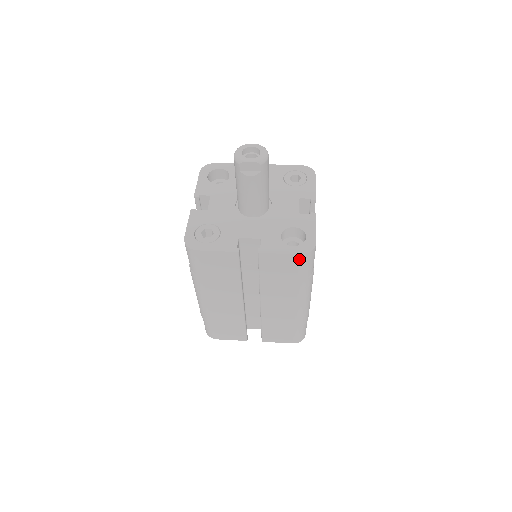
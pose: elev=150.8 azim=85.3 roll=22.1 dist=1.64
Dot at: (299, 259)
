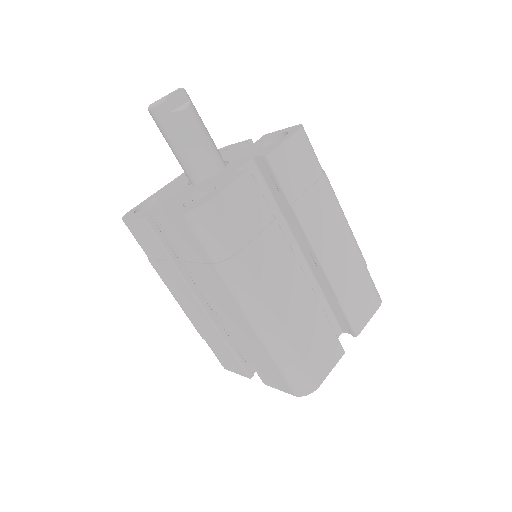
Dot at: (302, 139)
